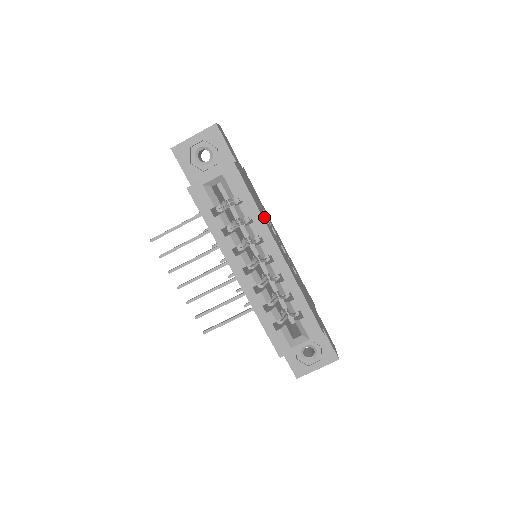
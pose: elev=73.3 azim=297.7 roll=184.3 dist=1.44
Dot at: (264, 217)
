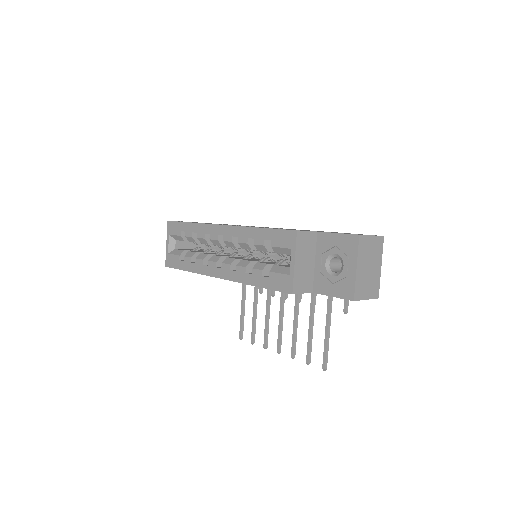
Dot at: occluded
